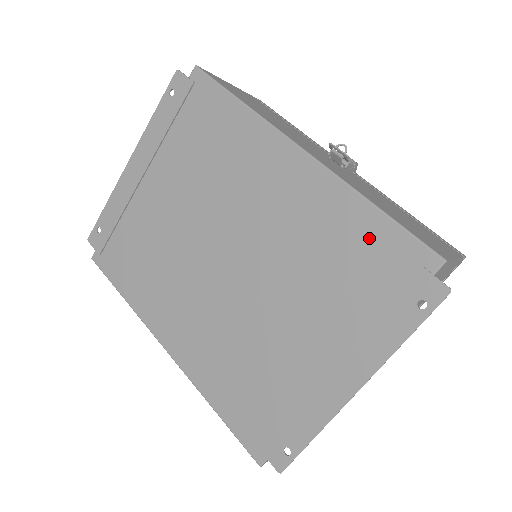
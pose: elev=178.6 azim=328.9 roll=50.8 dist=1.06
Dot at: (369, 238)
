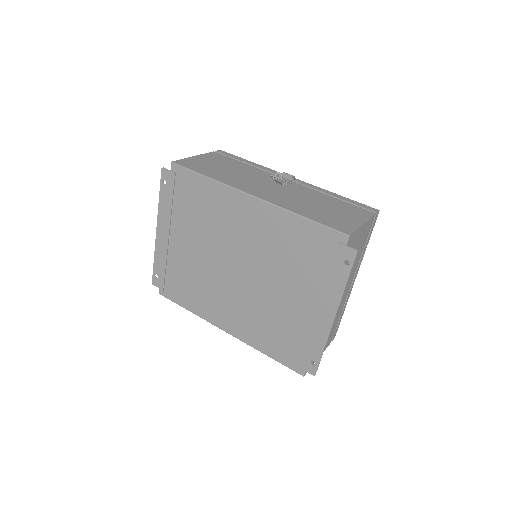
Dot at: (307, 235)
